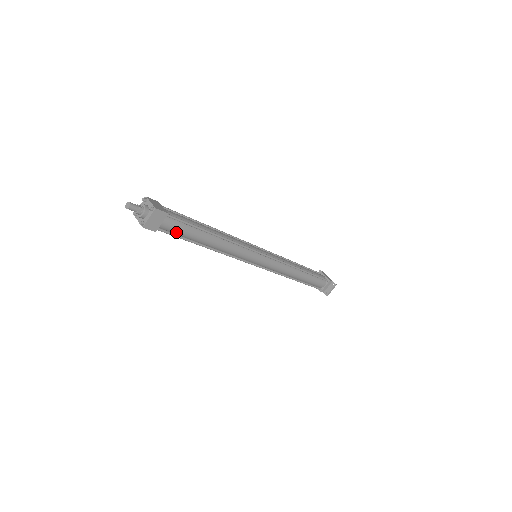
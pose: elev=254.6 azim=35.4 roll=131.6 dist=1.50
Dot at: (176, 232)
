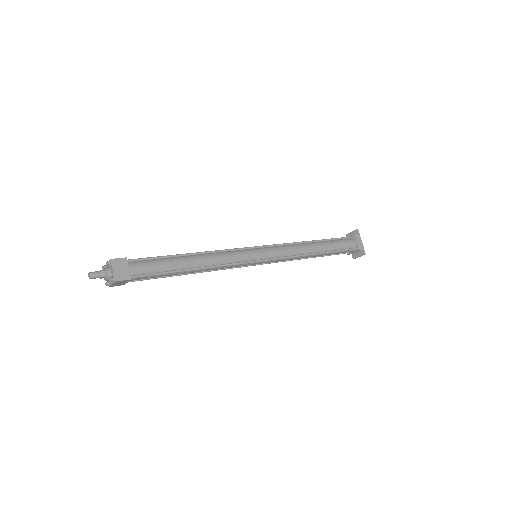
Dot at: (148, 277)
